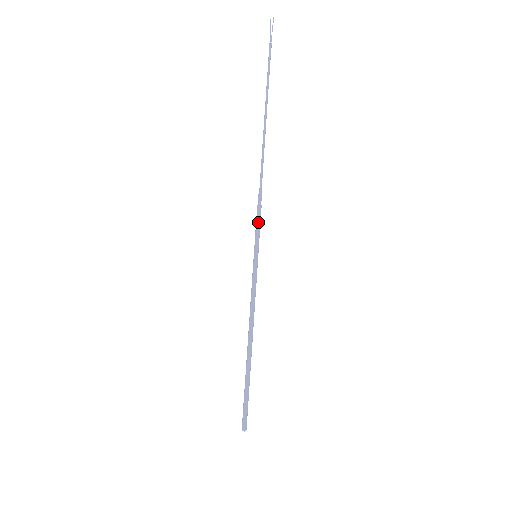
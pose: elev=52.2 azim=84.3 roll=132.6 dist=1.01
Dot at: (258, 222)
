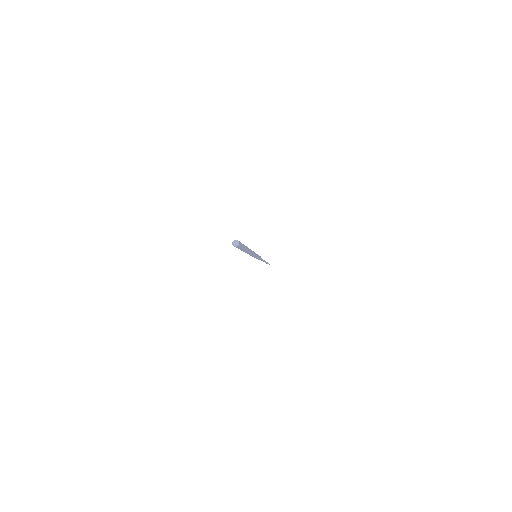
Dot at: occluded
